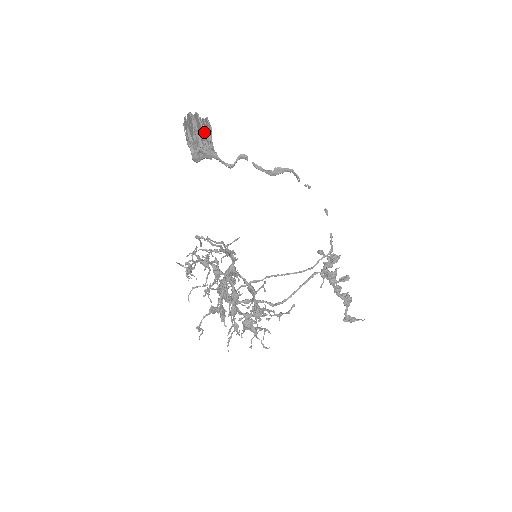
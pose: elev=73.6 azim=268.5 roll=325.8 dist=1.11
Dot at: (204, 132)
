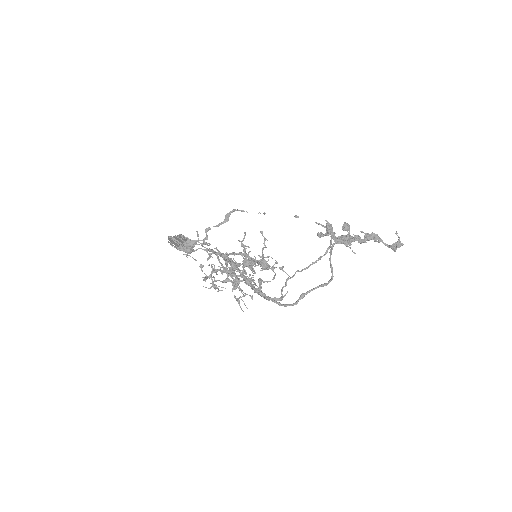
Dot at: (179, 237)
